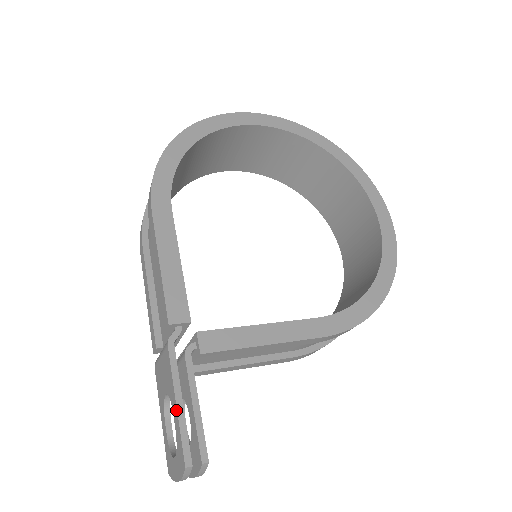
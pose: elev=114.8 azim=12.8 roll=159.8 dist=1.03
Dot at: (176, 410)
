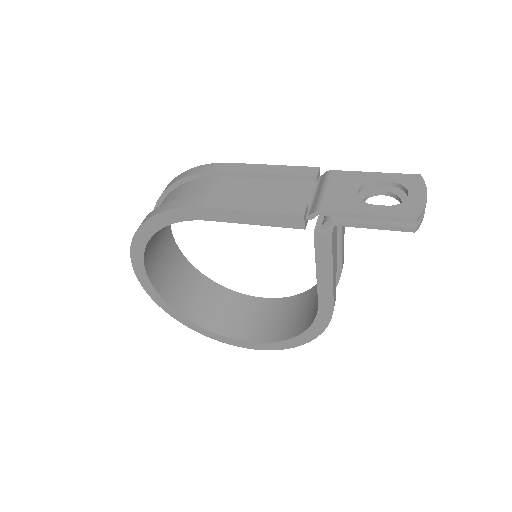
Dot at: (379, 173)
